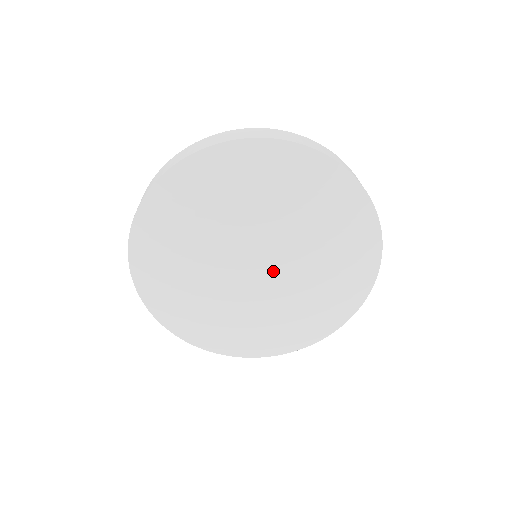
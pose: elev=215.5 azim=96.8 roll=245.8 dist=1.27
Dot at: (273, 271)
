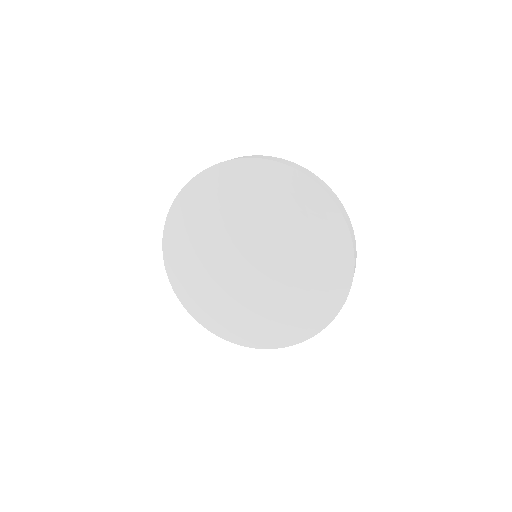
Dot at: (264, 261)
